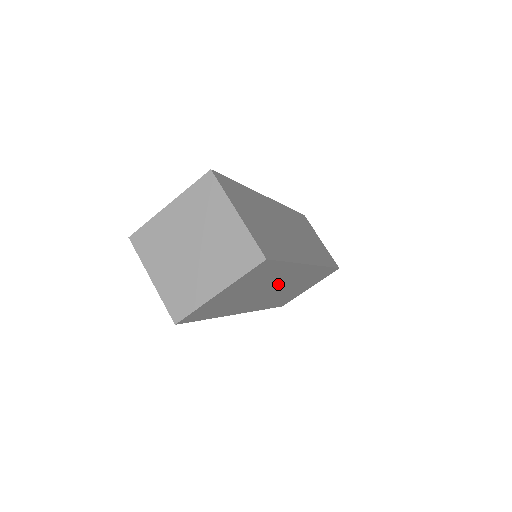
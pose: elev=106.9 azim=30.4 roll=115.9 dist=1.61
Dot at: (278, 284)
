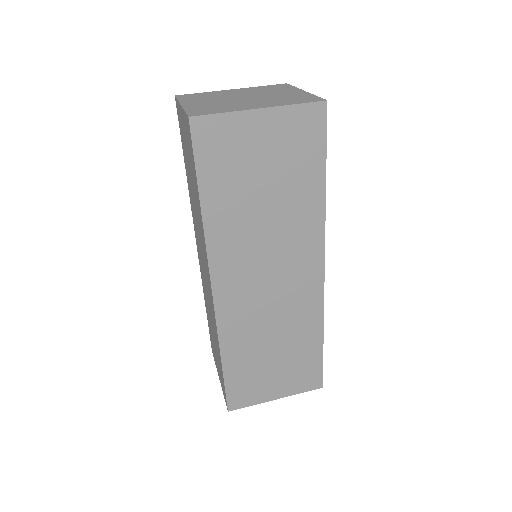
Dot at: (281, 256)
